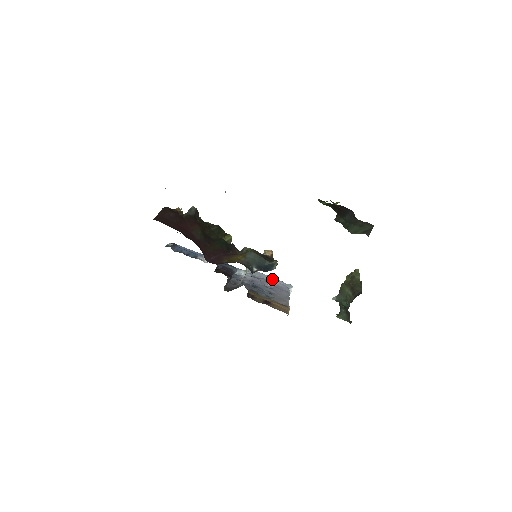
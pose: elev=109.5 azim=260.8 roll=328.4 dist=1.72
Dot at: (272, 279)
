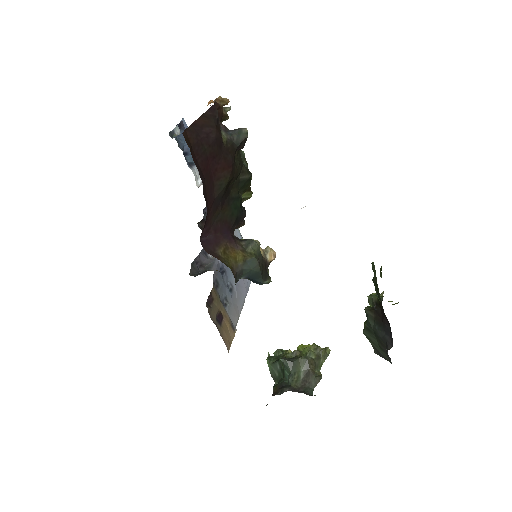
Dot at: occluded
